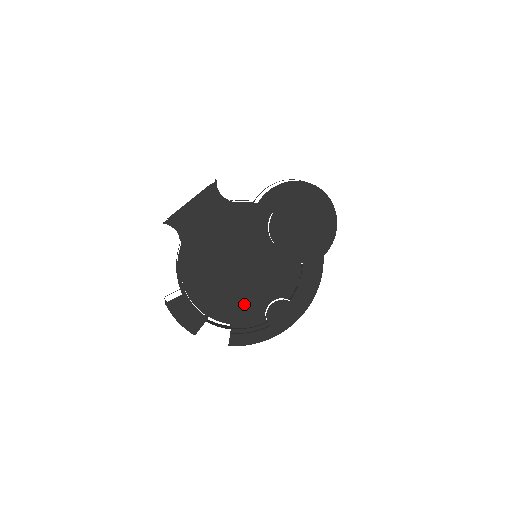
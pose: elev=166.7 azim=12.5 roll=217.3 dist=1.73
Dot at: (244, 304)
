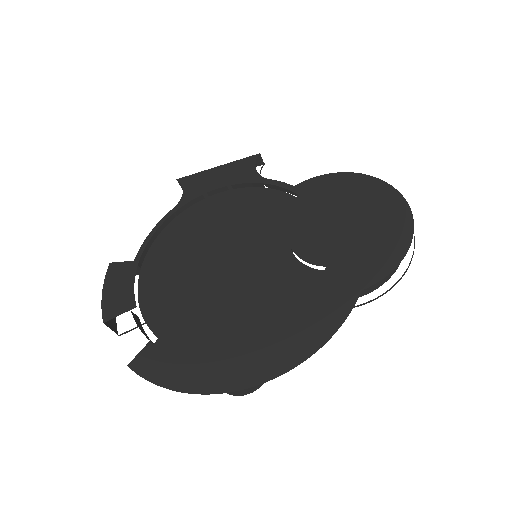
Dot at: (196, 316)
